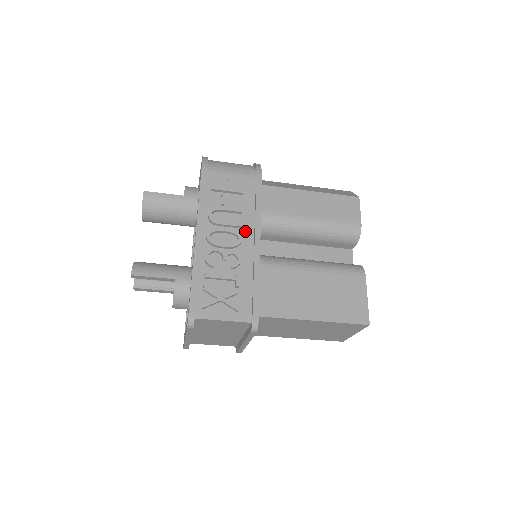
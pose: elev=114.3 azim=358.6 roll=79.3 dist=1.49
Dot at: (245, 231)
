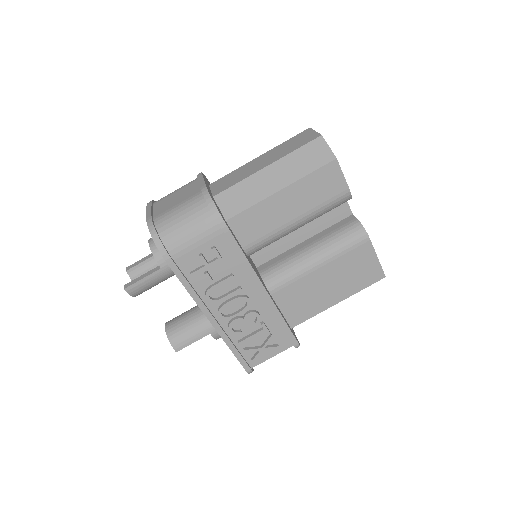
Dot at: (246, 288)
